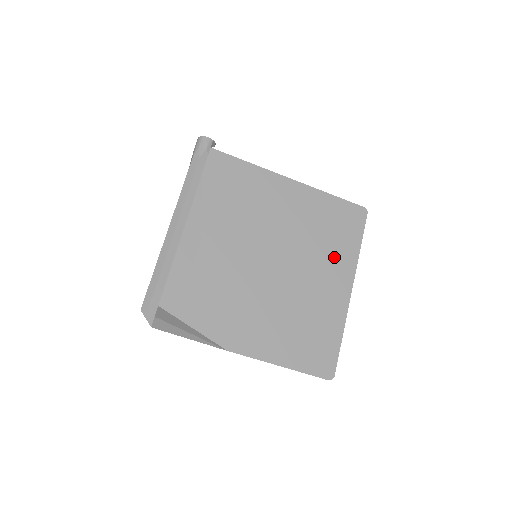
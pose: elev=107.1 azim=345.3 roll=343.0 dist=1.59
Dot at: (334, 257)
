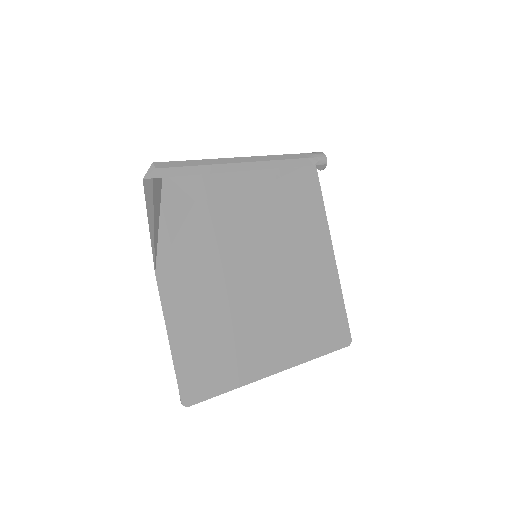
Dot at: (296, 335)
